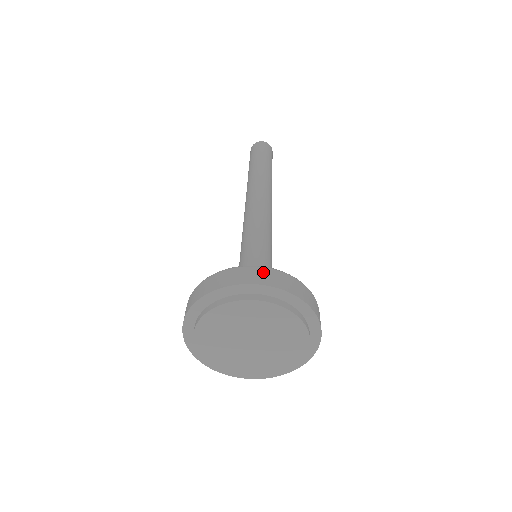
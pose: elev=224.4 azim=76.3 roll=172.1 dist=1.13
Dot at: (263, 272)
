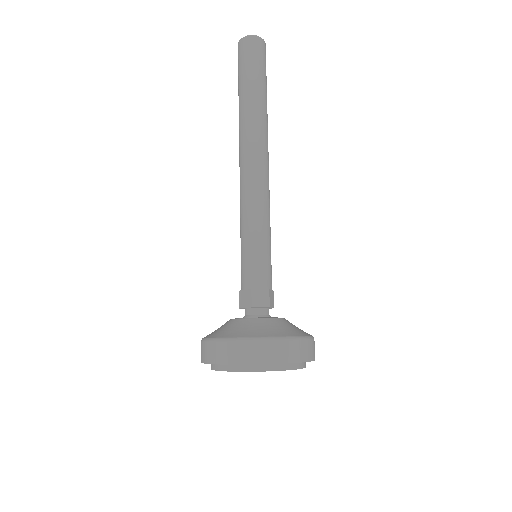
Dot at: (294, 347)
